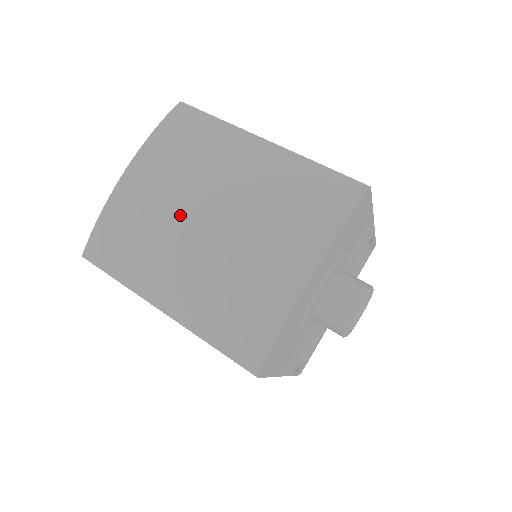
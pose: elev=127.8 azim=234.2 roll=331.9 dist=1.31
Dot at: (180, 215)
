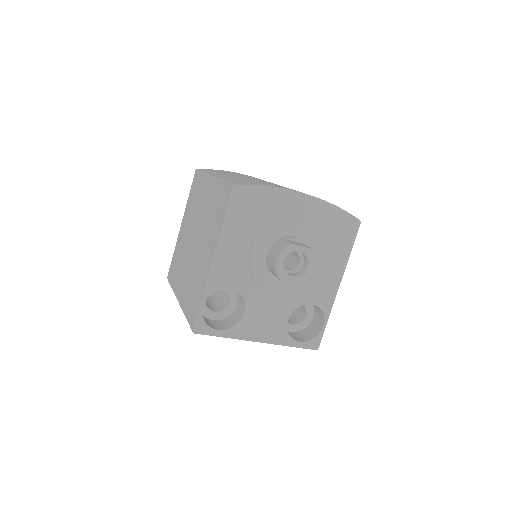
Dot at: occluded
